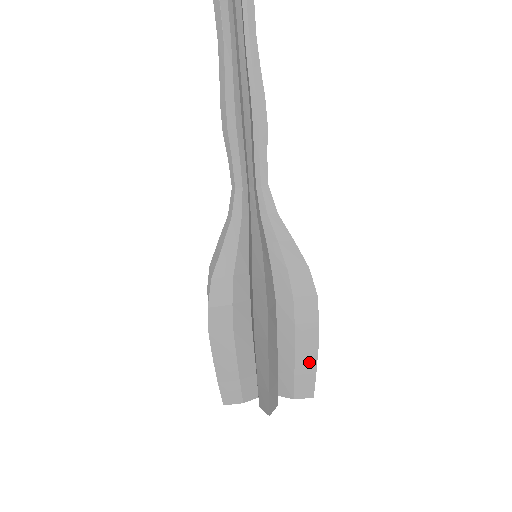
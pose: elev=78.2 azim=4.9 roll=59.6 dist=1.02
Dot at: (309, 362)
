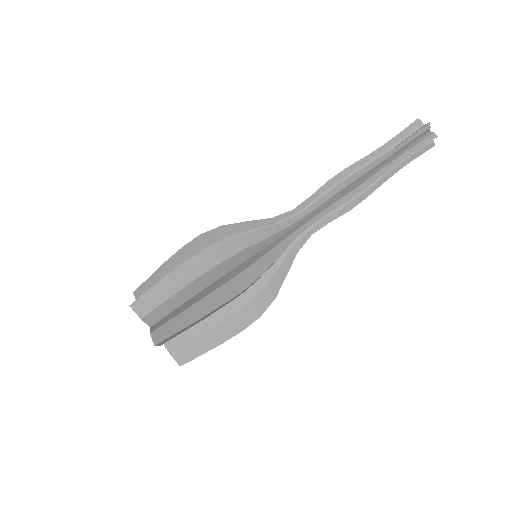
Dot at: (207, 345)
